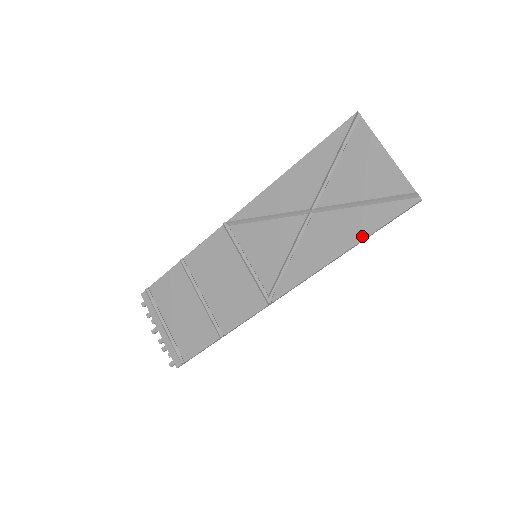
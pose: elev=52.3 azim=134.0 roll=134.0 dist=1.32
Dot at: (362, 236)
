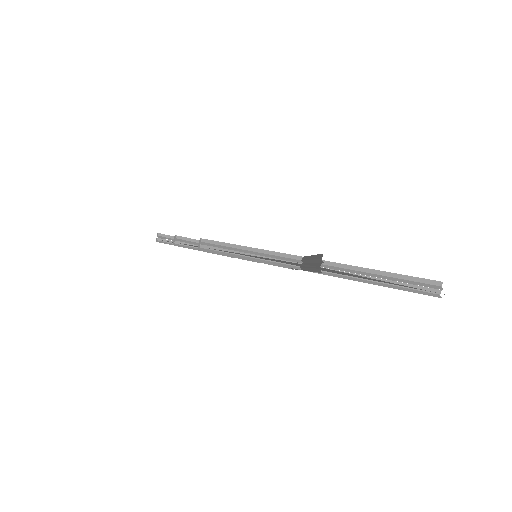
Dot at: occluded
